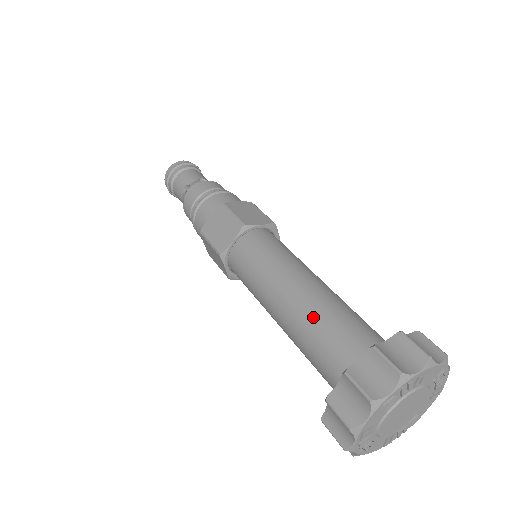
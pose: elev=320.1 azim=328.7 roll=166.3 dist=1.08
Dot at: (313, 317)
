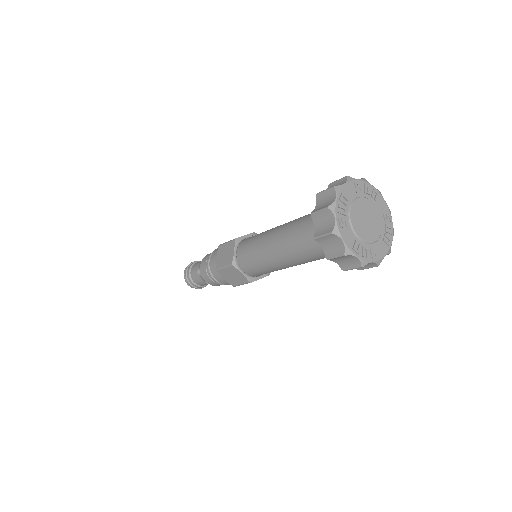
Dot at: occluded
